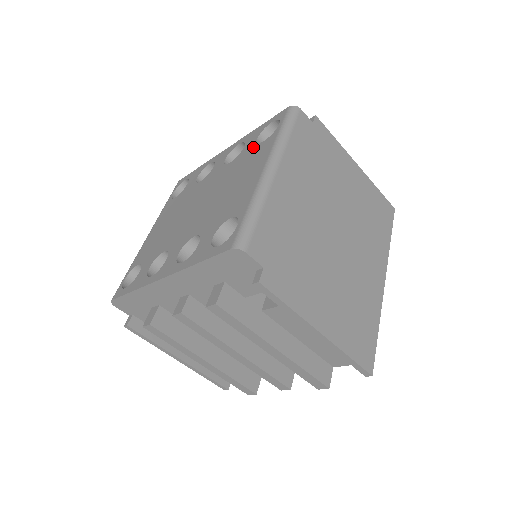
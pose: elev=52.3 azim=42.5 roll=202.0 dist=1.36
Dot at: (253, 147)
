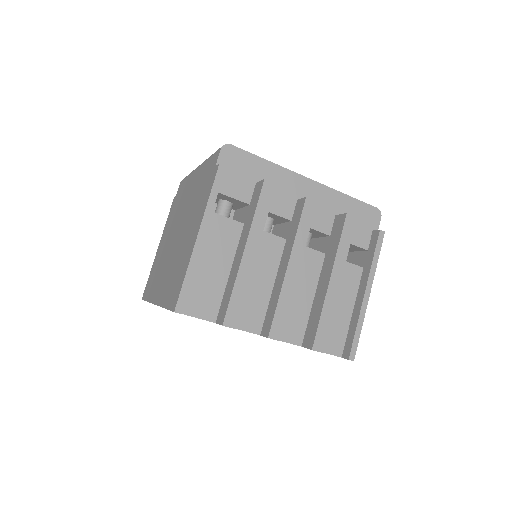
Dot at: occluded
